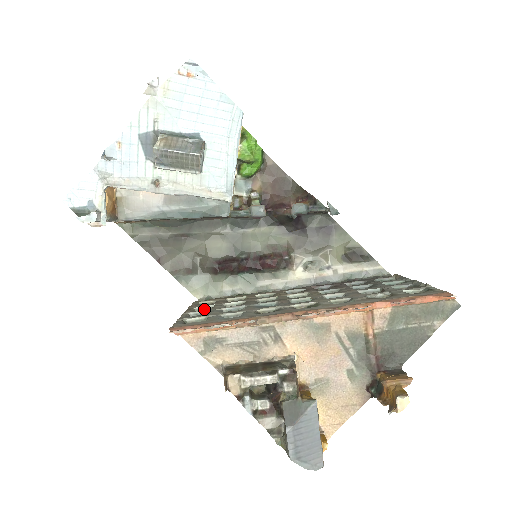
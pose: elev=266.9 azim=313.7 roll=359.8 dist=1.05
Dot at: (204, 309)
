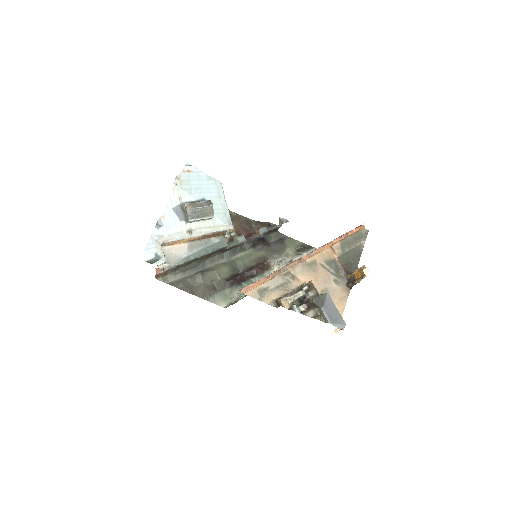
Dot at: (238, 298)
